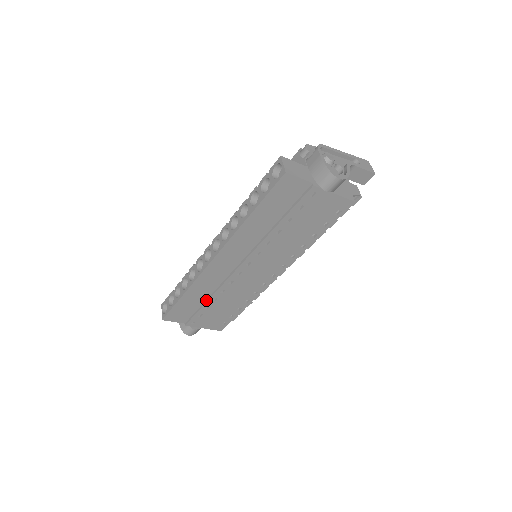
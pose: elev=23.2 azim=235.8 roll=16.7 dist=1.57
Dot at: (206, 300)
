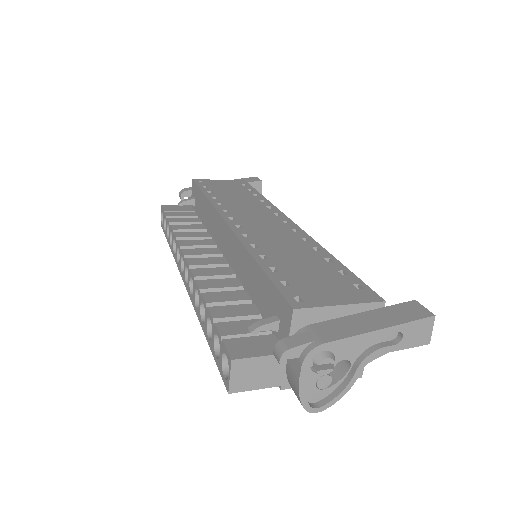
Dot at: occluded
